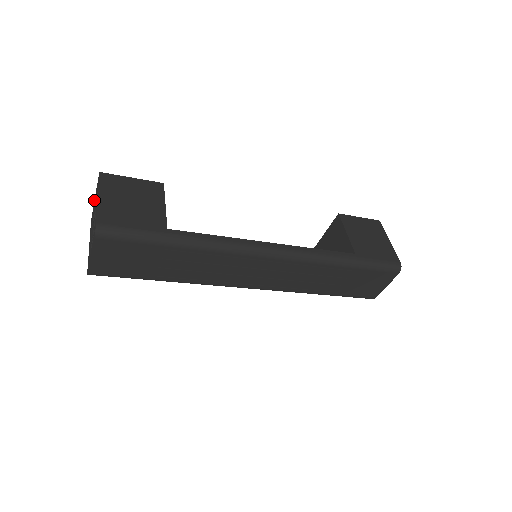
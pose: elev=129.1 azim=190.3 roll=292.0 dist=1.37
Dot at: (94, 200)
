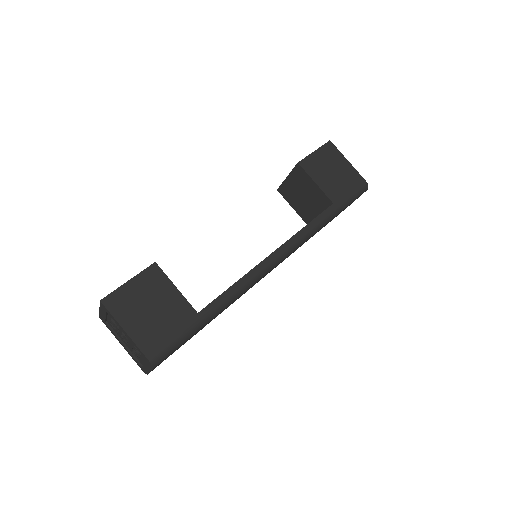
Dot at: (99, 311)
